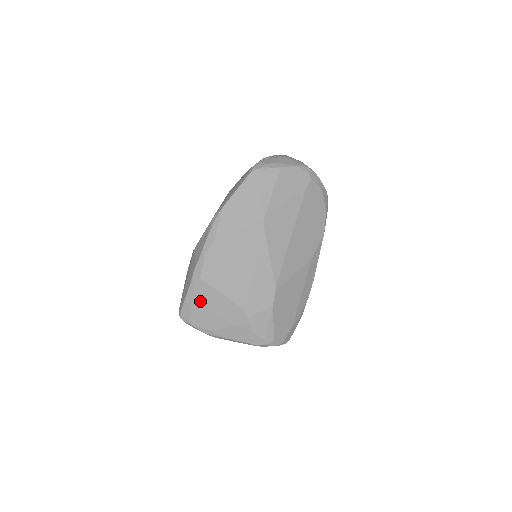
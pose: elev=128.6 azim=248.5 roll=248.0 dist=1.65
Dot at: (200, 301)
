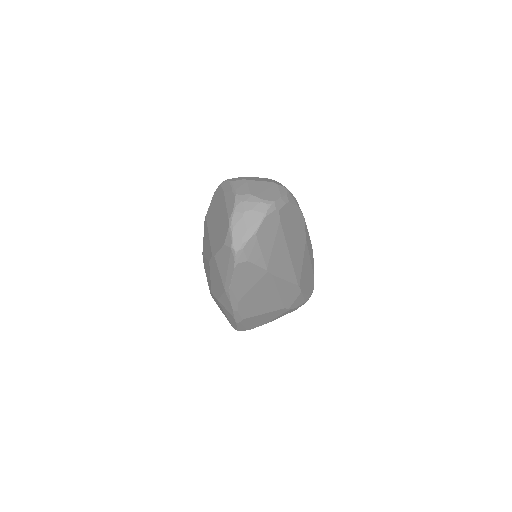
Dot at: (249, 323)
